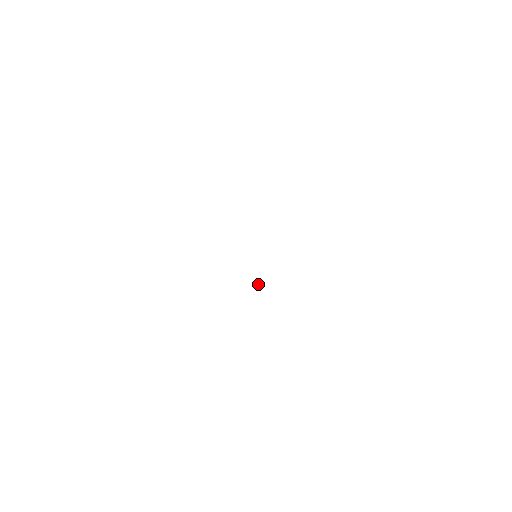
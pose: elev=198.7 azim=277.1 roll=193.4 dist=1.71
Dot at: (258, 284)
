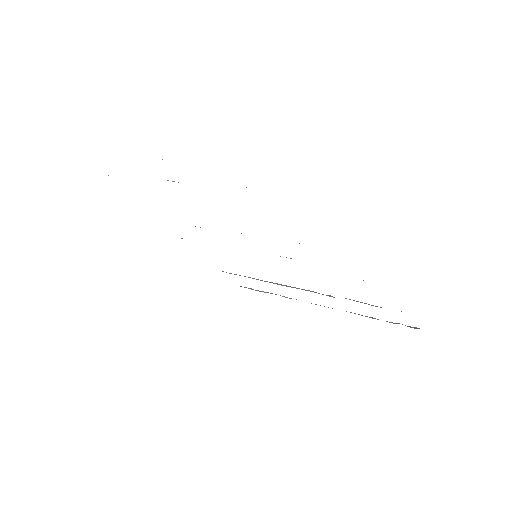
Dot at: occluded
